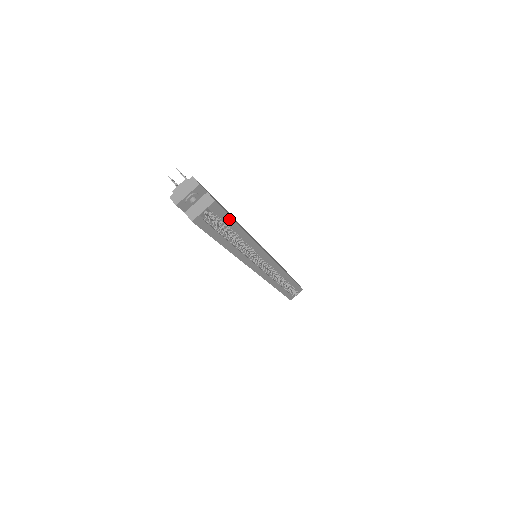
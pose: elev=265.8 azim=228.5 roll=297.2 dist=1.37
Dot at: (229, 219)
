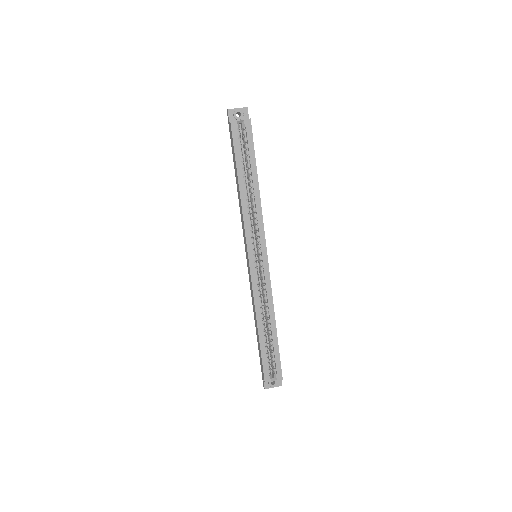
Dot at: (252, 150)
